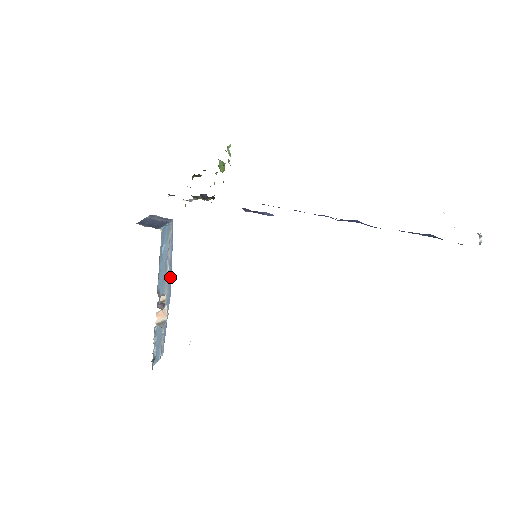
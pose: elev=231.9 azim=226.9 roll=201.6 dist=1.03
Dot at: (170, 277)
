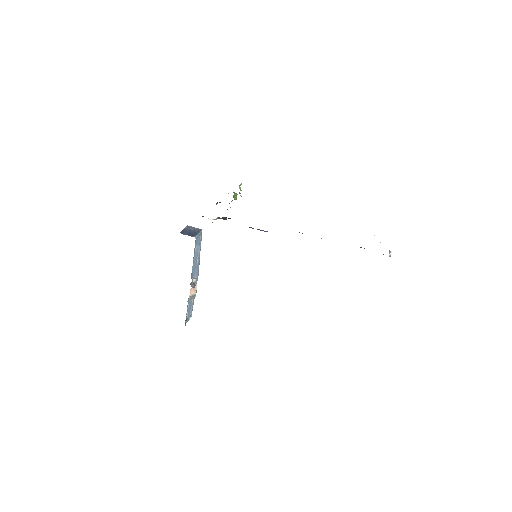
Dot at: (198, 266)
